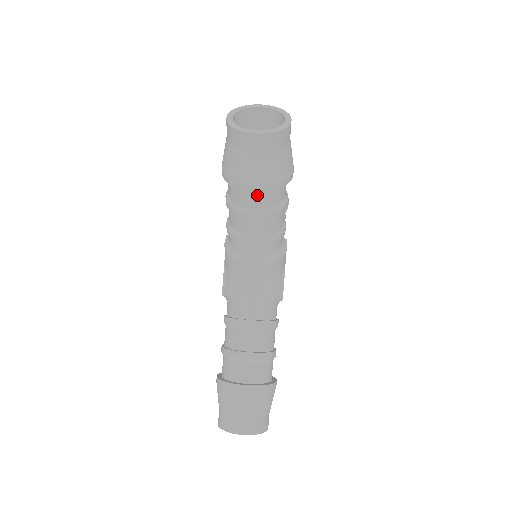
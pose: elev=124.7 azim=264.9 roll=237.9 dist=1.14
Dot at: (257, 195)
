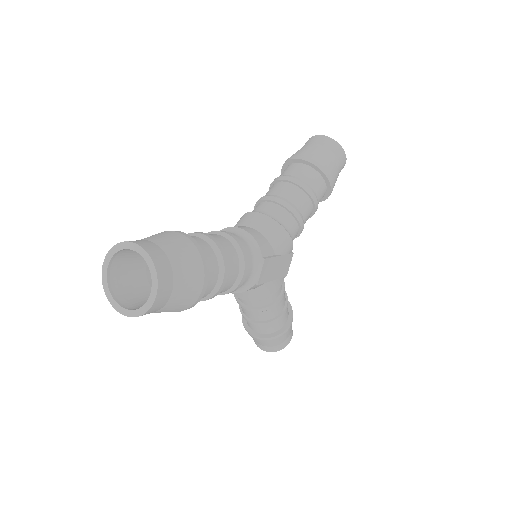
Dot at: (302, 168)
